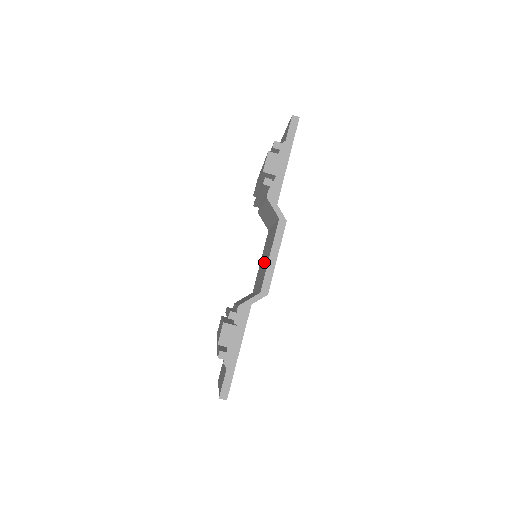
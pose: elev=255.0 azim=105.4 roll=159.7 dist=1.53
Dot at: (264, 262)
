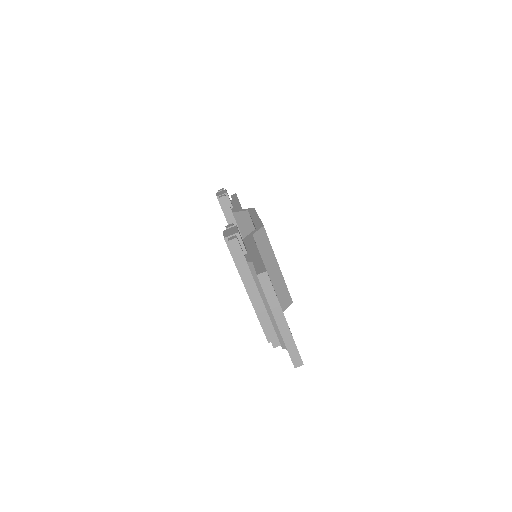
Dot at: occluded
